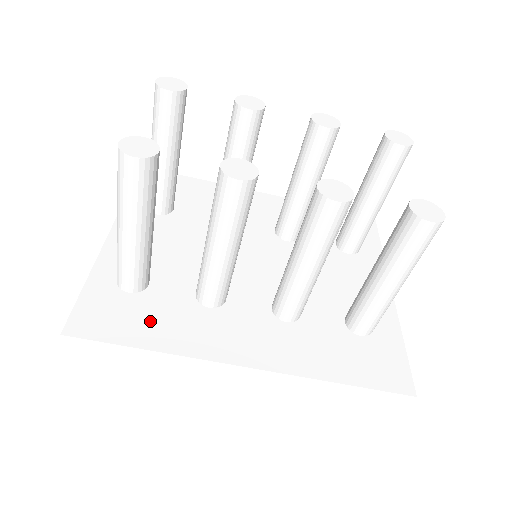
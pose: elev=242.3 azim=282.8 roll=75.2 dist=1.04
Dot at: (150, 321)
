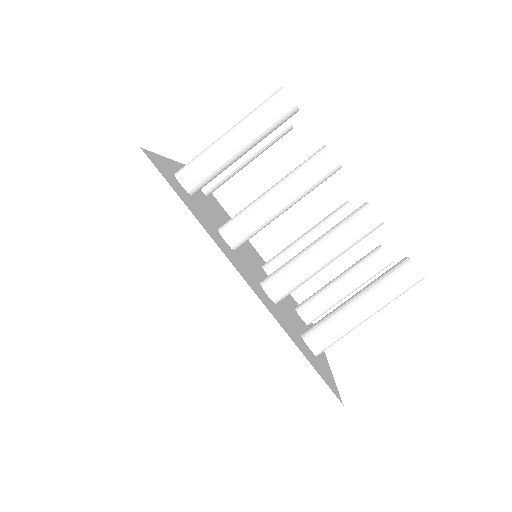
Dot at: (192, 205)
